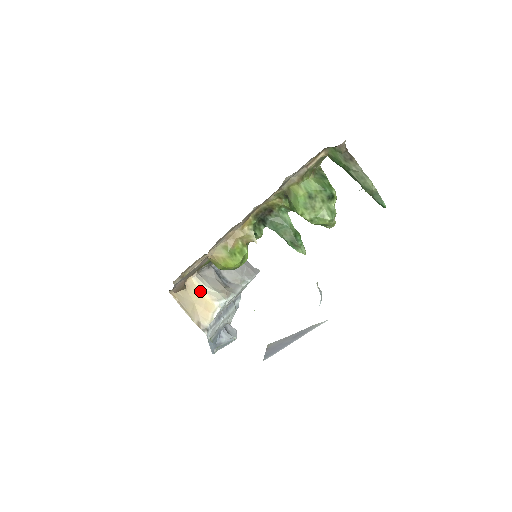
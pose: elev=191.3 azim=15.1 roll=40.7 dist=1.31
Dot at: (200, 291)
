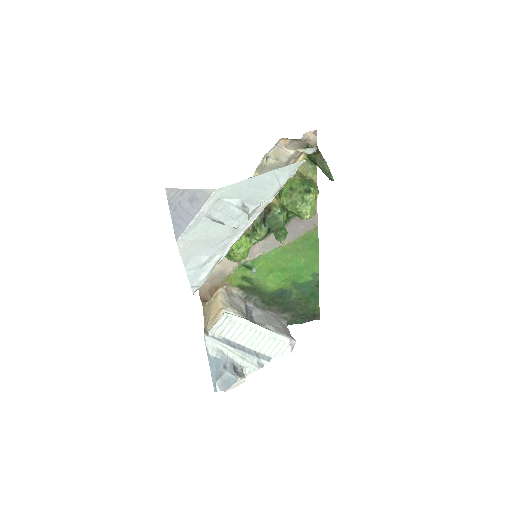
Dot at: (219, 301)
